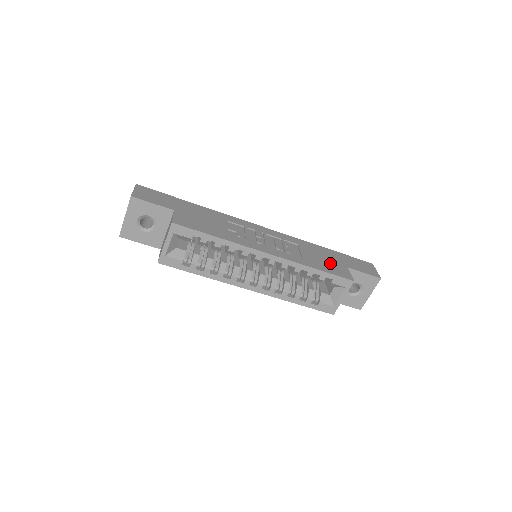
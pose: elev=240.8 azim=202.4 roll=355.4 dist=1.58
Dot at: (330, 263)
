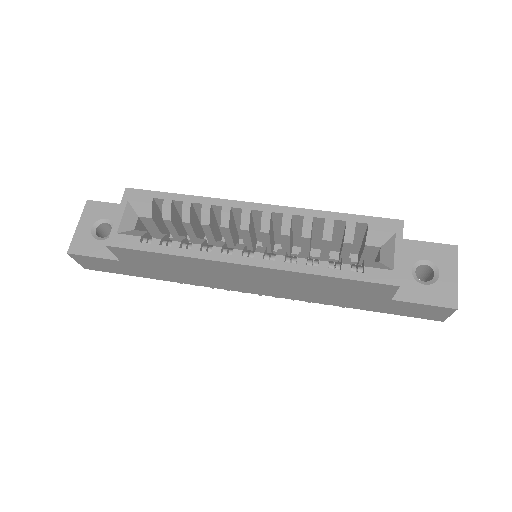
Dot at: occluded
